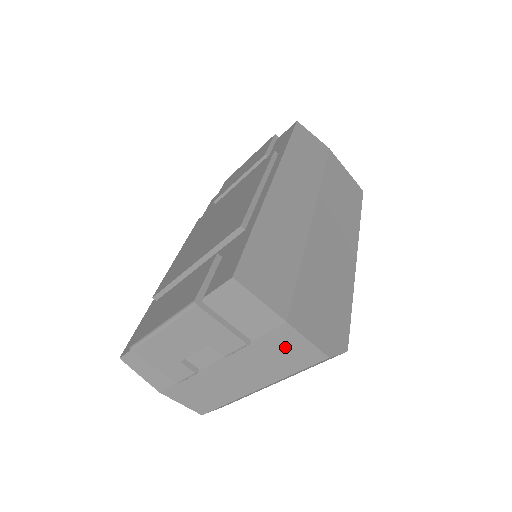
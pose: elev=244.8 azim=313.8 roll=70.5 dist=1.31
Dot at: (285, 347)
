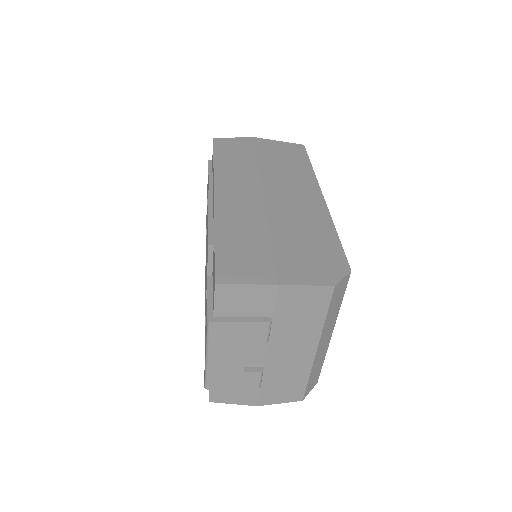
Dot at: (298, 303)
